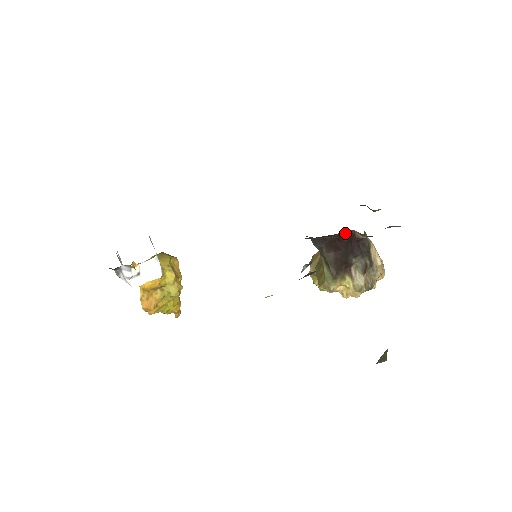
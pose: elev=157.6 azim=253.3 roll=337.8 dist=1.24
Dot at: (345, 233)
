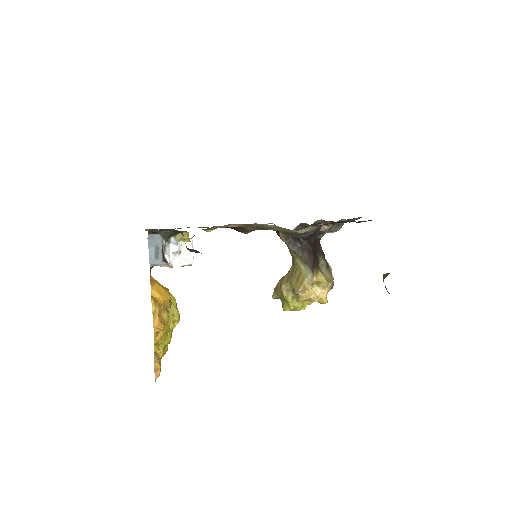
Dot at: occluded
